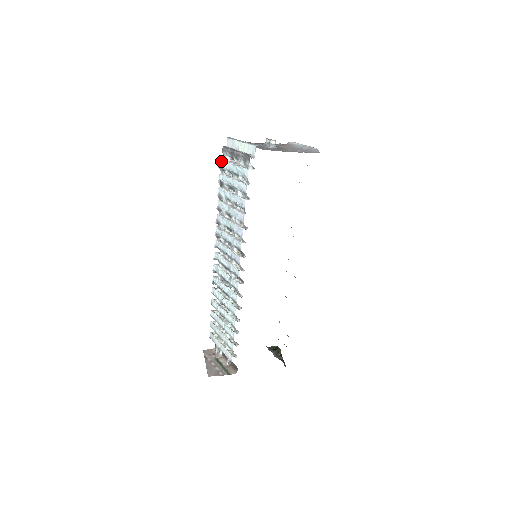
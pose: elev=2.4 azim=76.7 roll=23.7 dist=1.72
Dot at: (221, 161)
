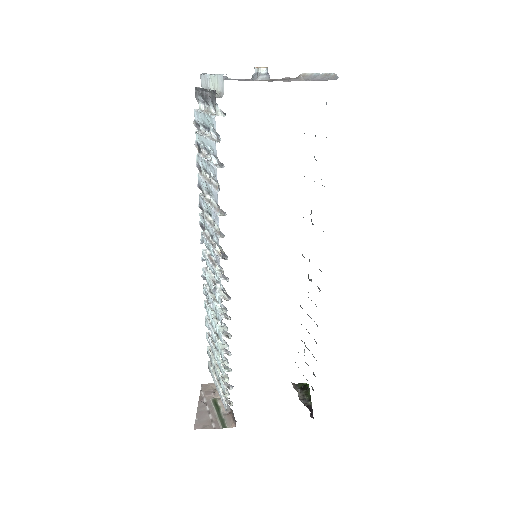
Dot at: (194, 112)
